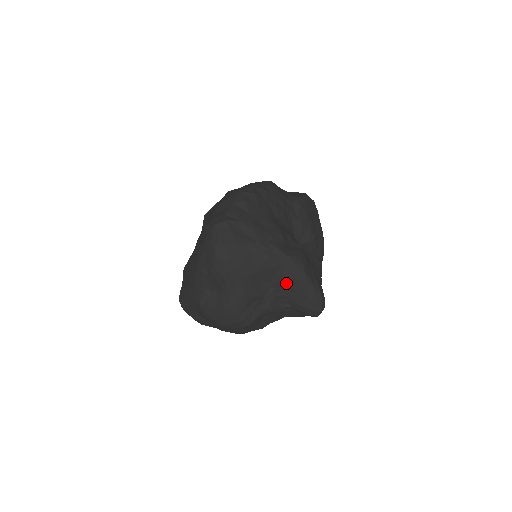
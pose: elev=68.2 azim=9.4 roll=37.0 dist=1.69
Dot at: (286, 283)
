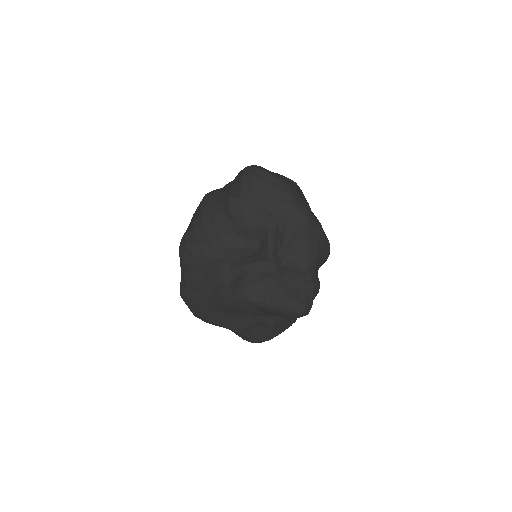
Dot at: (252, 313)
